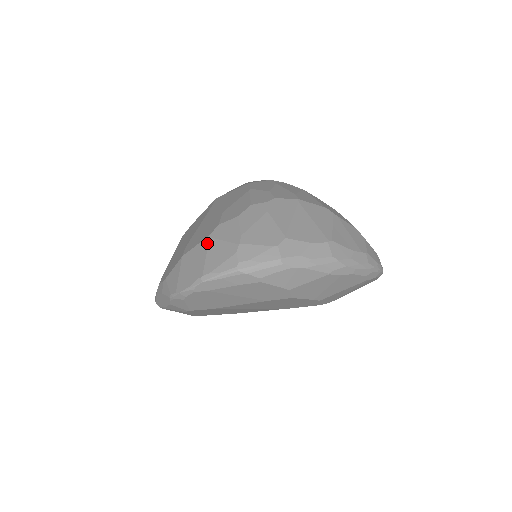
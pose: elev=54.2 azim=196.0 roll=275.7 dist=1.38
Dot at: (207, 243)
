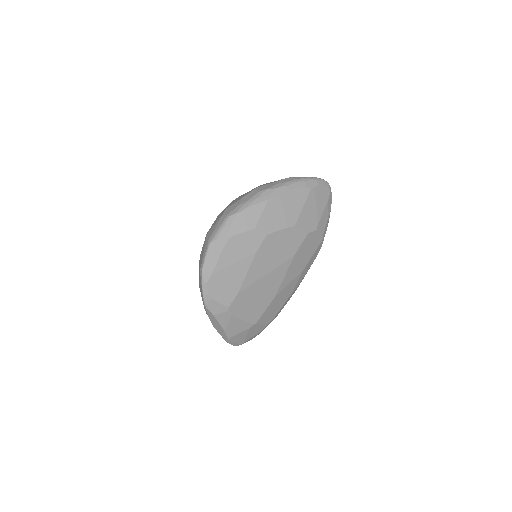
Dot at: occluded
